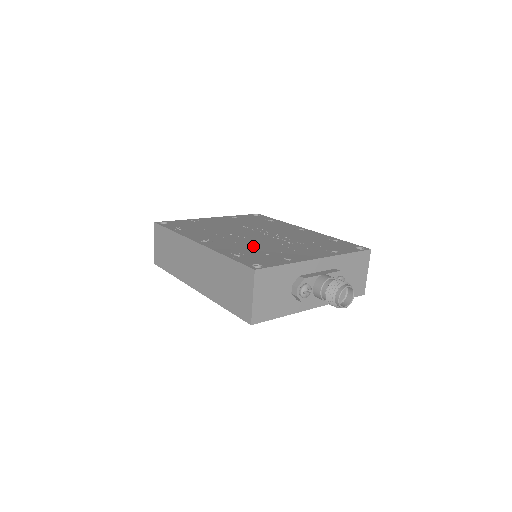
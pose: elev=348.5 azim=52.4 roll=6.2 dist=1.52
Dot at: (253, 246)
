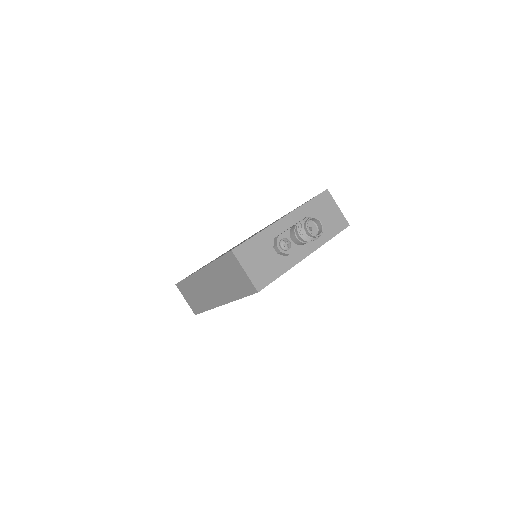
Dot at: occluded
